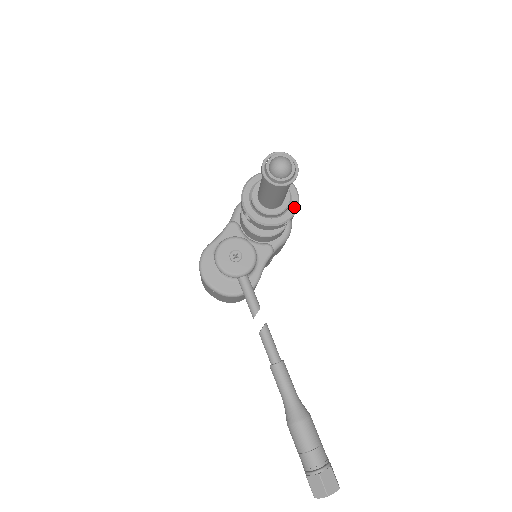
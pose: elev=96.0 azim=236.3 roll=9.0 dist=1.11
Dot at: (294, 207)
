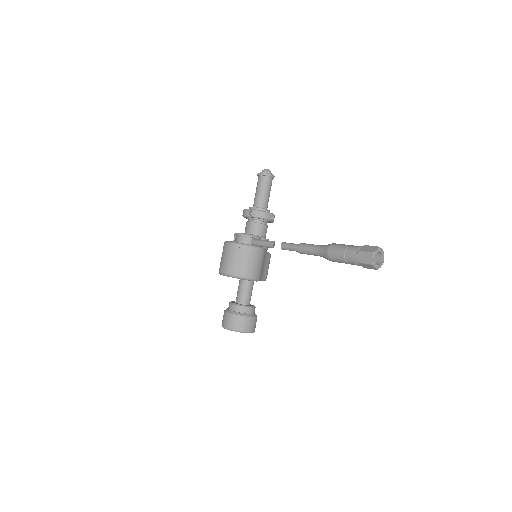
Dot at: occluded
